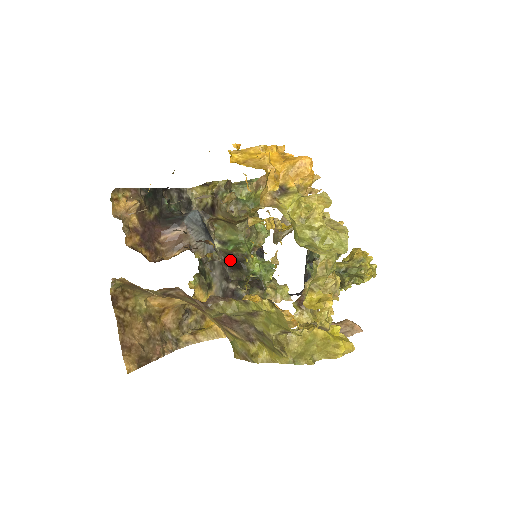
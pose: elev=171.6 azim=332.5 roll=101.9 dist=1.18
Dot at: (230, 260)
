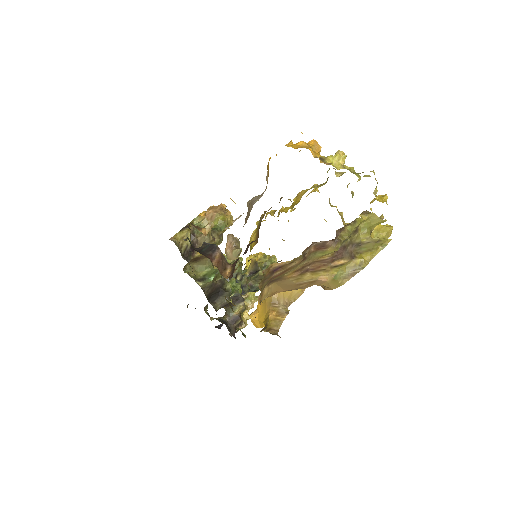
Dot at: (212, 292)
